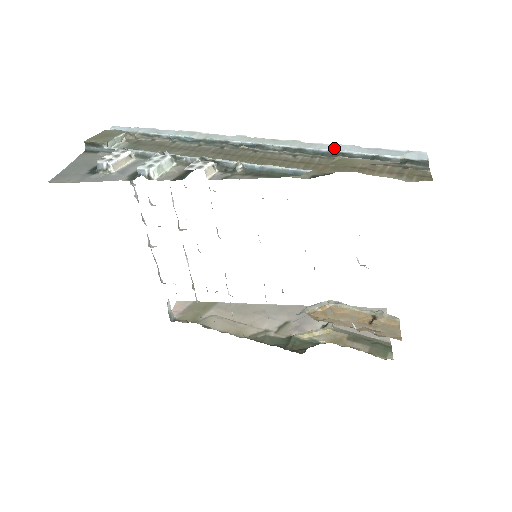
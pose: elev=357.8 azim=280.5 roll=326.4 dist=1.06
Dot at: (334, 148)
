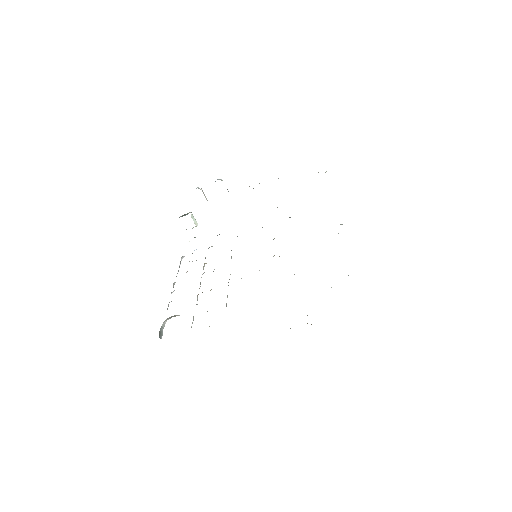
Dot at: occluded
